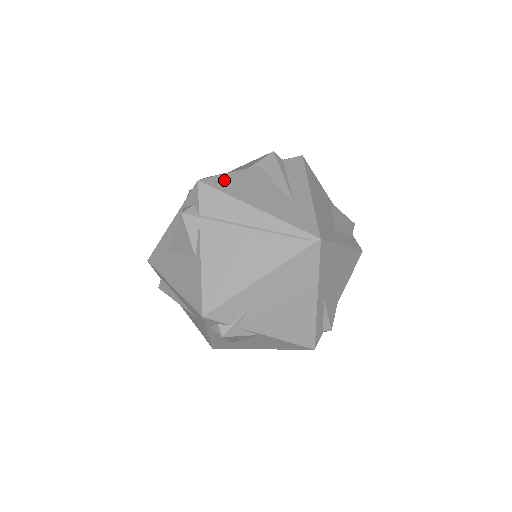
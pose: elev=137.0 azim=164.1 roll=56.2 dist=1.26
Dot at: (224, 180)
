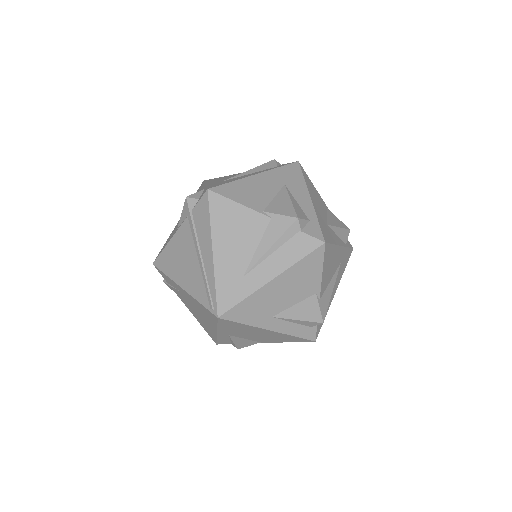
Dot at: (225, 206)
